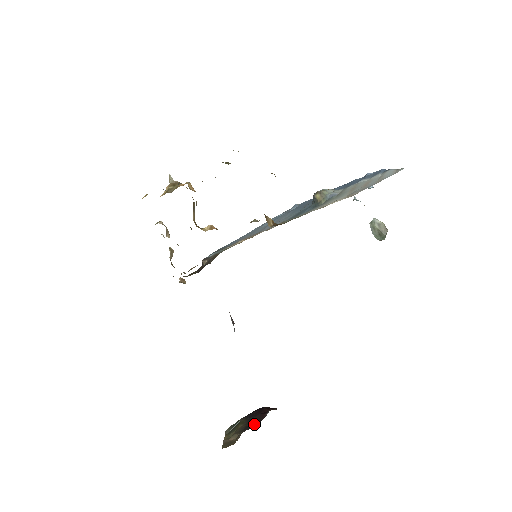
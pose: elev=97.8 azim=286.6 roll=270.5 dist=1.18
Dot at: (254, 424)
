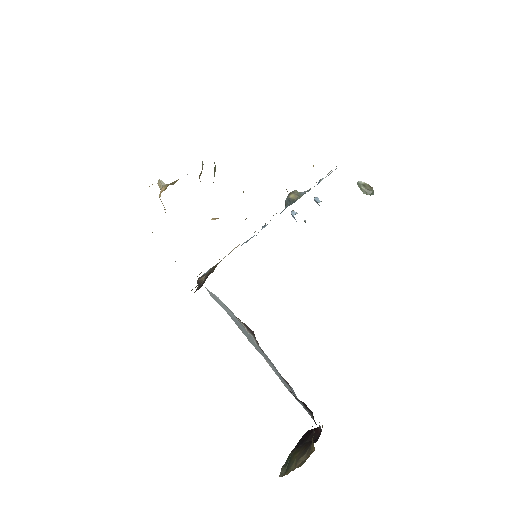
Dot at: (314, 441)
